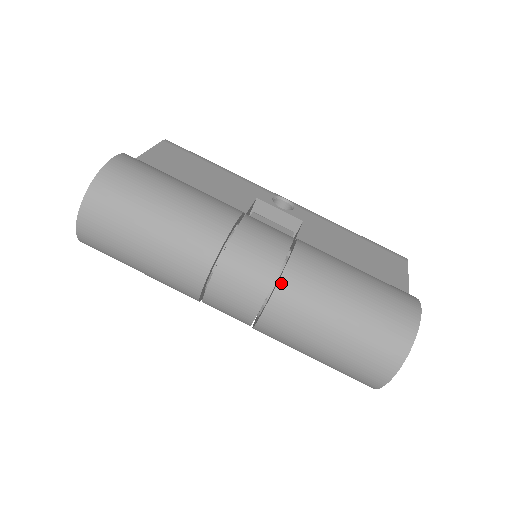
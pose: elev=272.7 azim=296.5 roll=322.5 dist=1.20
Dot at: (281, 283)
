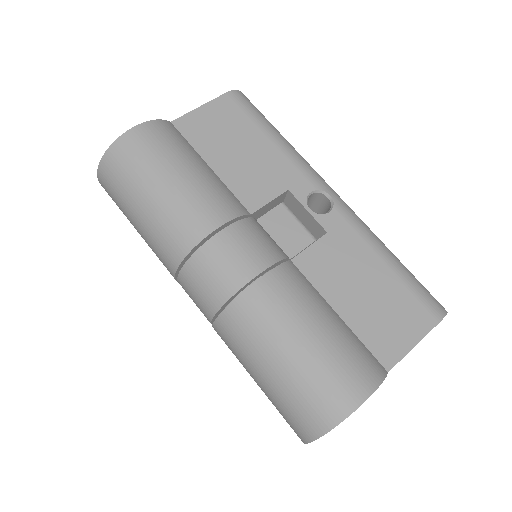
Dot at: (227, 311)
